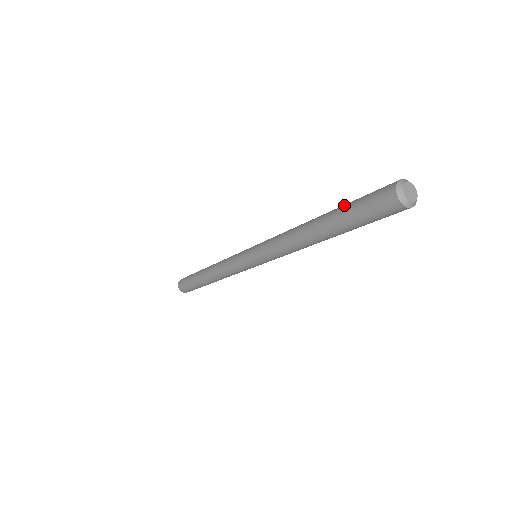
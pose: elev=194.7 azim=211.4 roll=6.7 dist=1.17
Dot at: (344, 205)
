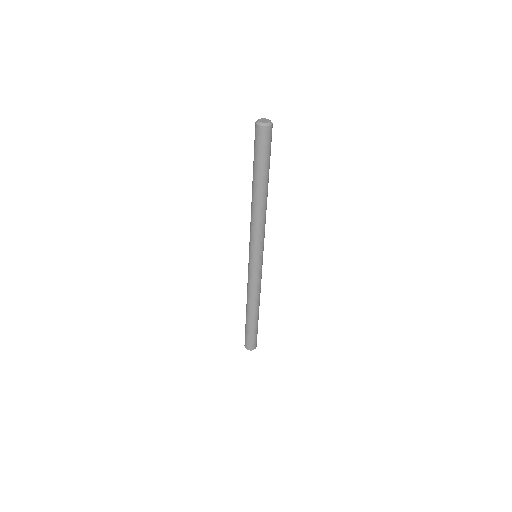
Dot at: occluded
